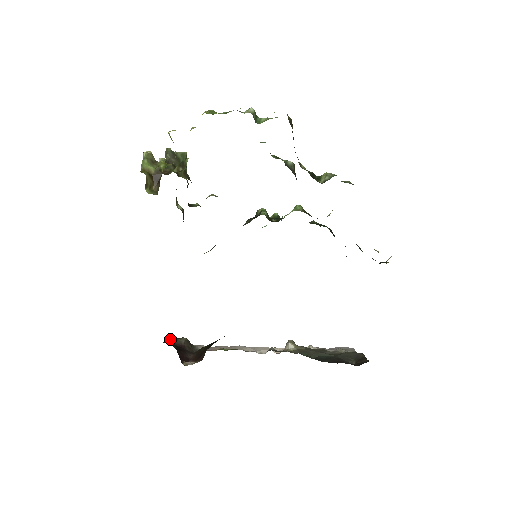
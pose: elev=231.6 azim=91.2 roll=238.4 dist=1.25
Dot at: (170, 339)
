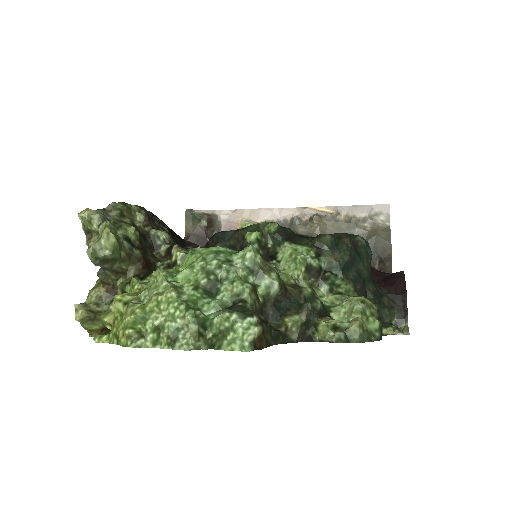
Dot at: (190, 224)
